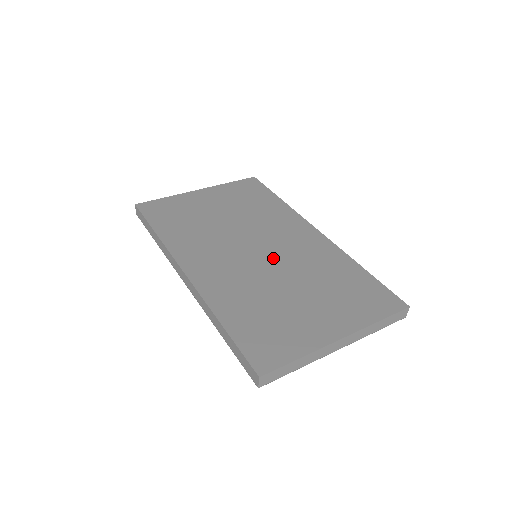
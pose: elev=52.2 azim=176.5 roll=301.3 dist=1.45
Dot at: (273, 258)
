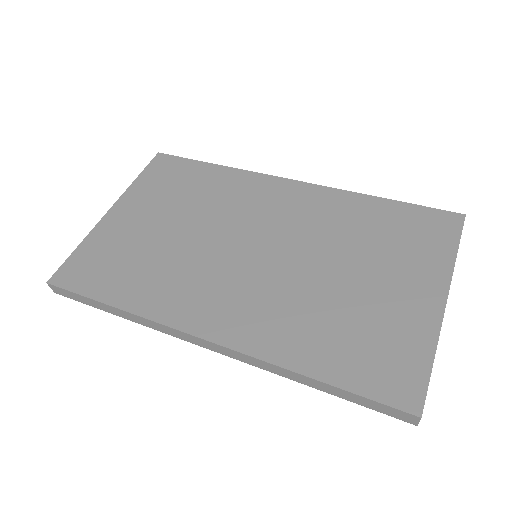
Dot at: (283, 248)
